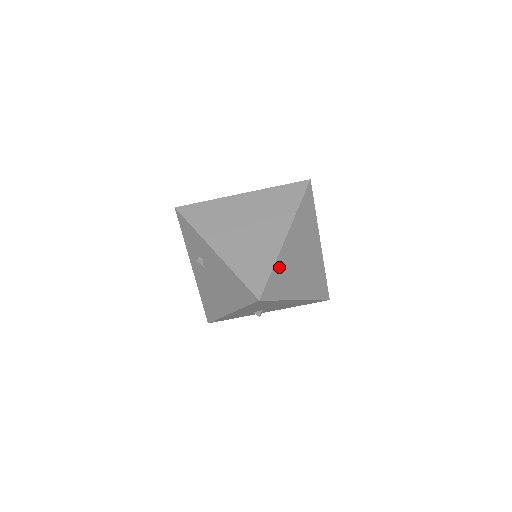
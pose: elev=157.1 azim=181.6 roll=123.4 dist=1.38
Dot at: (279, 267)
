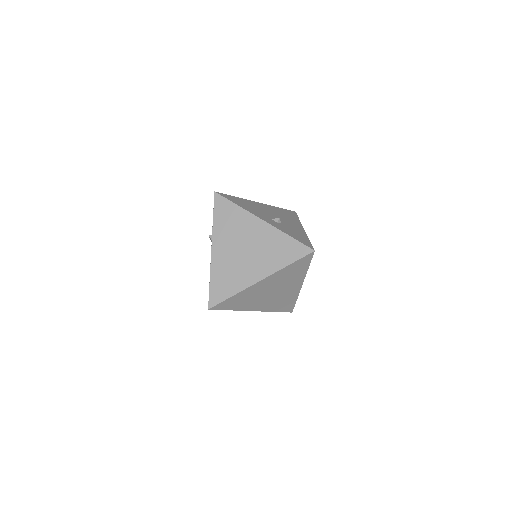
Dot at: (241, 295)
